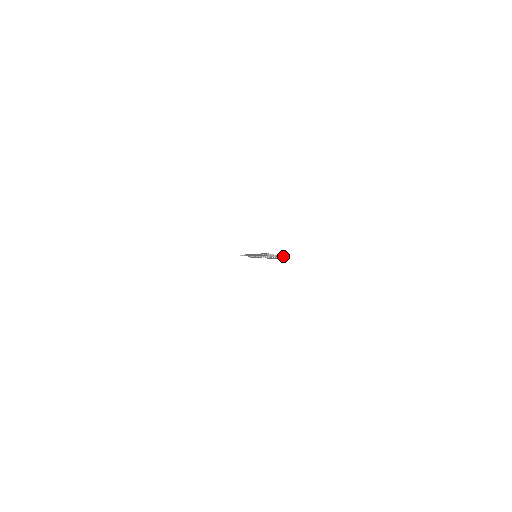
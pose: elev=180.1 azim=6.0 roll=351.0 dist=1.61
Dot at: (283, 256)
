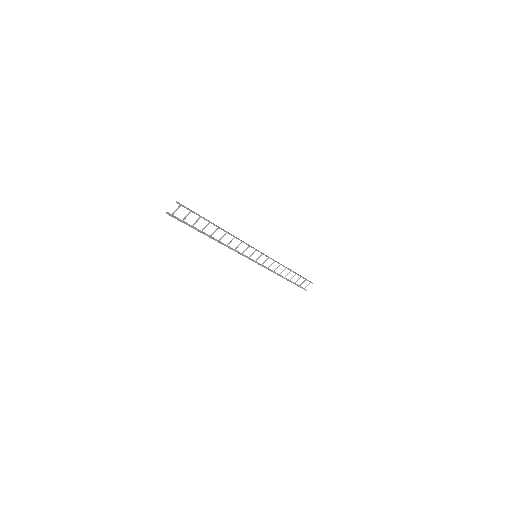
Dot at: (180, 205)
